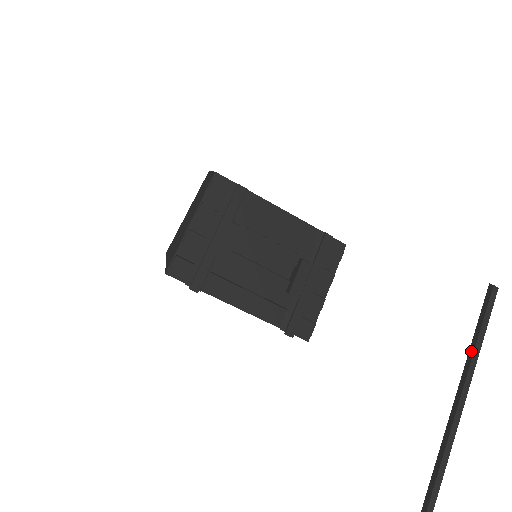
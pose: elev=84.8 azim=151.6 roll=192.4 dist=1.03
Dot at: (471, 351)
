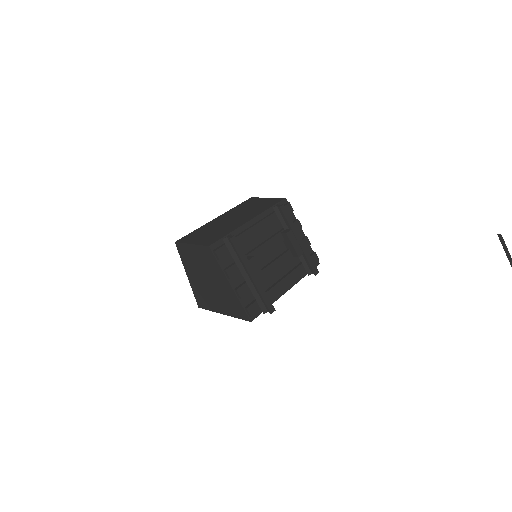
Dot at: (510, 260)
